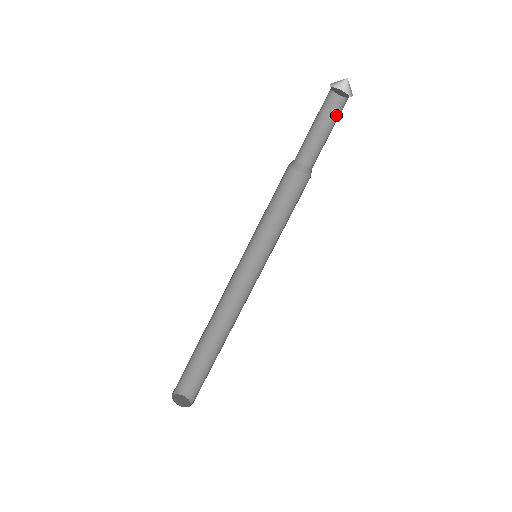
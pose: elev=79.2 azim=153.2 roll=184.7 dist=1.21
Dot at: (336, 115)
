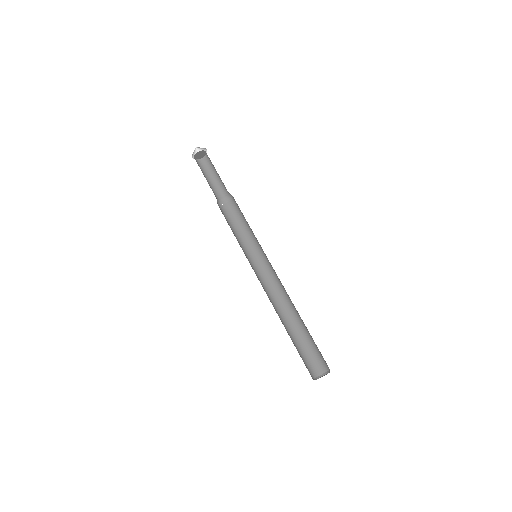
Dot at: (211, 162)
